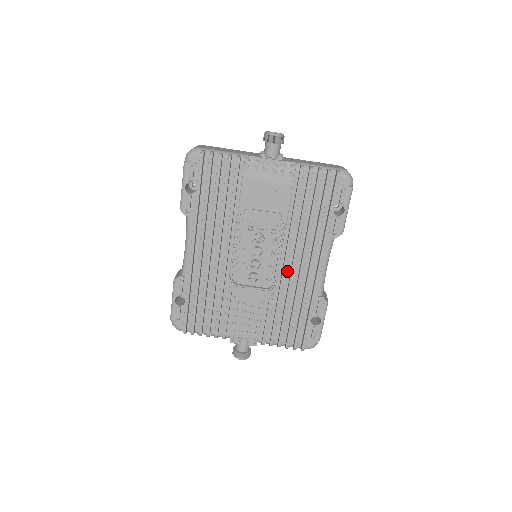
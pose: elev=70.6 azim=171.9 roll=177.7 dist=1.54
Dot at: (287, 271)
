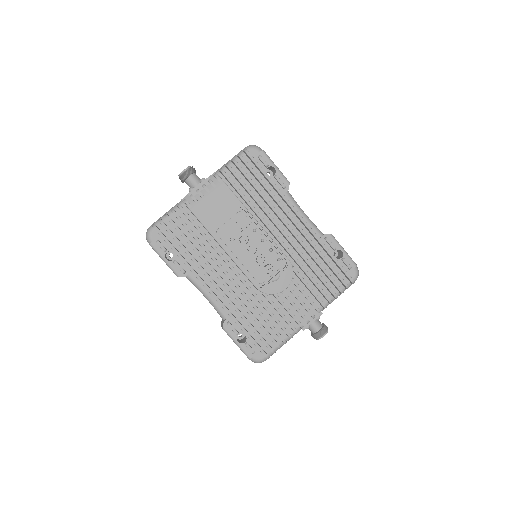
Dot at: (284, 243)
